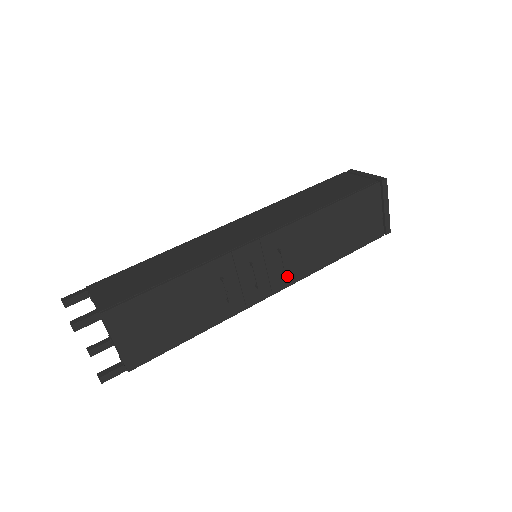
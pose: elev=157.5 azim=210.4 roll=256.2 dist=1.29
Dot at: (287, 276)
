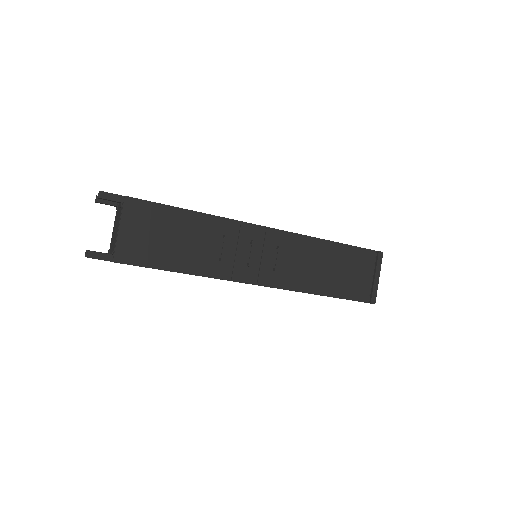
Dot at: (275, 277)
